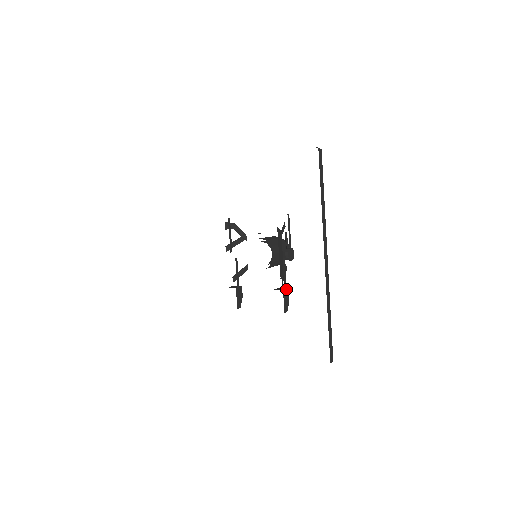
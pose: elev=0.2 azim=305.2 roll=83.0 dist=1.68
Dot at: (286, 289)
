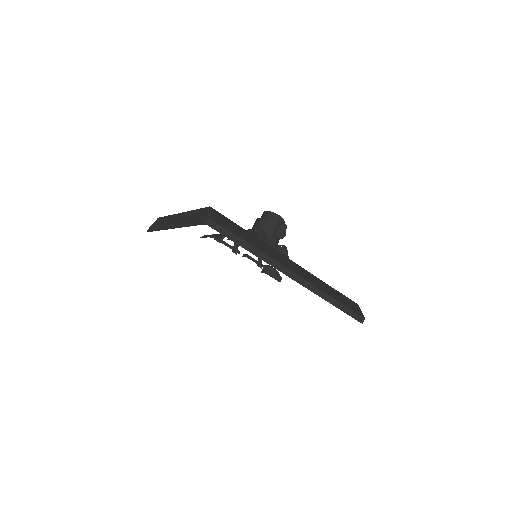
Dot at: occluded
